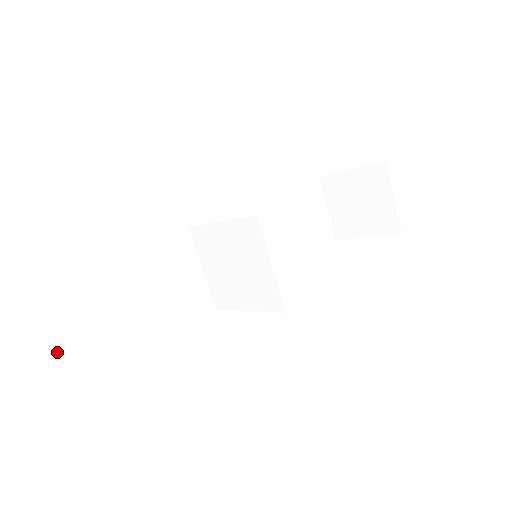
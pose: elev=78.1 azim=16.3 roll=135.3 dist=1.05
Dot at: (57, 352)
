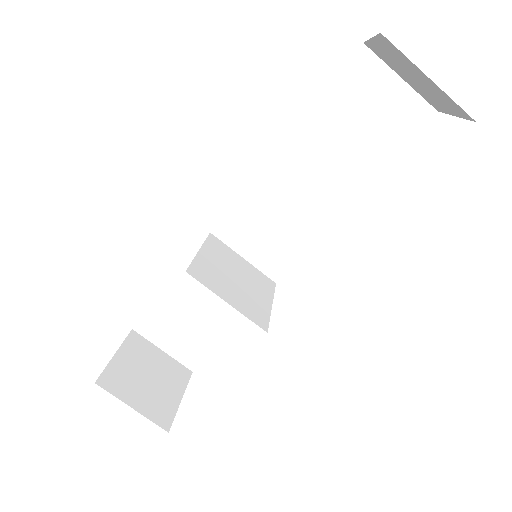
Dot at: (171, 354)
